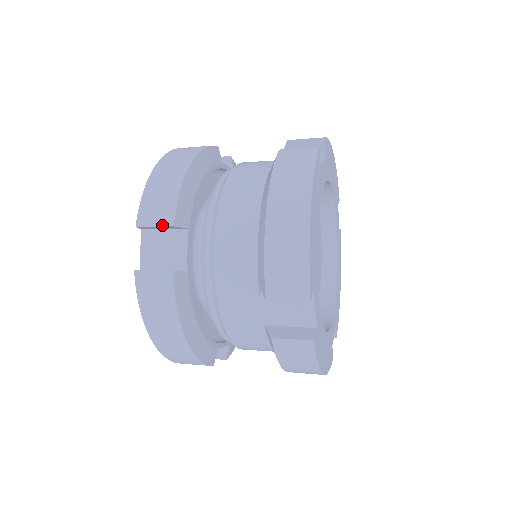
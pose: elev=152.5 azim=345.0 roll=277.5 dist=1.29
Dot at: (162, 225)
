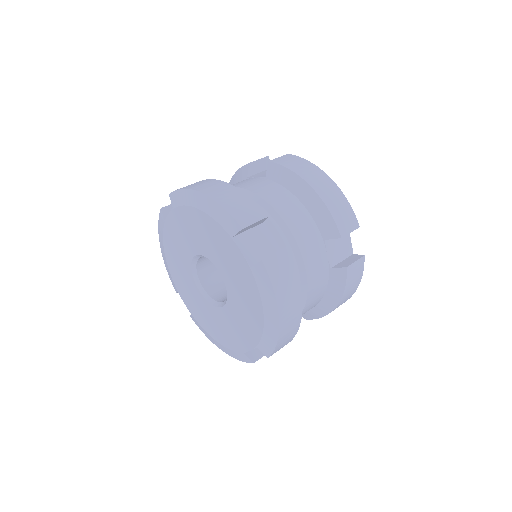
Dot at: (260, 219)
